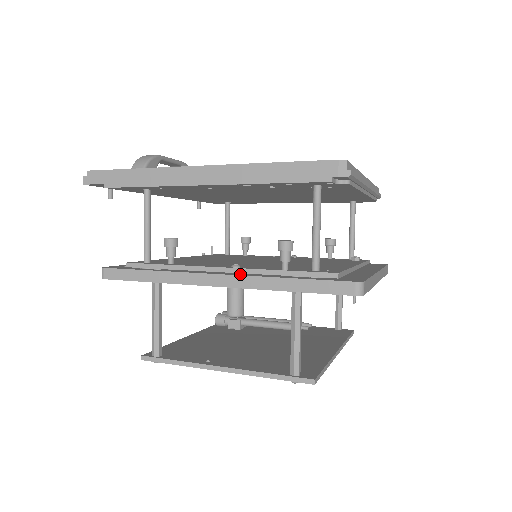
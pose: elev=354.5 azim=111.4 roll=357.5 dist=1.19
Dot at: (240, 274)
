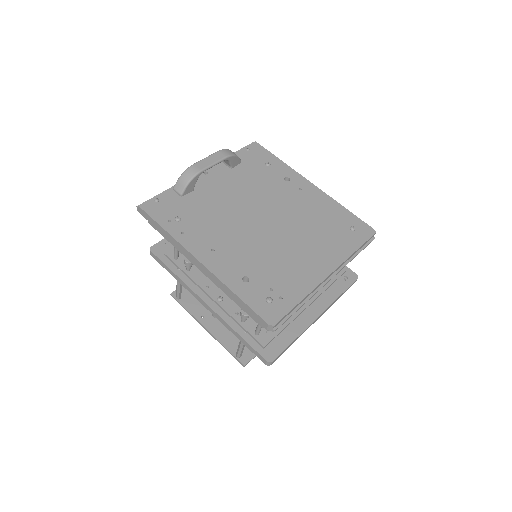
Dot at: (218, 309)
